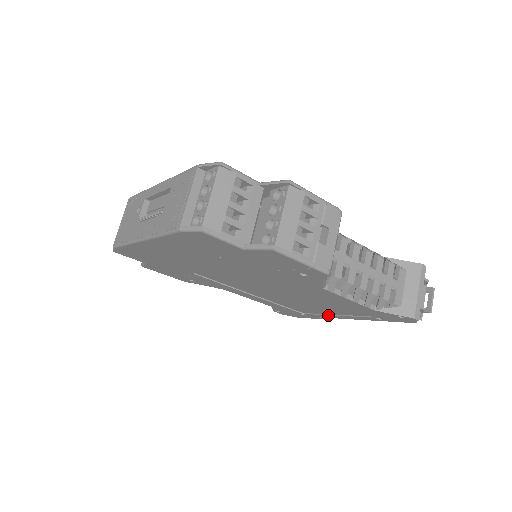
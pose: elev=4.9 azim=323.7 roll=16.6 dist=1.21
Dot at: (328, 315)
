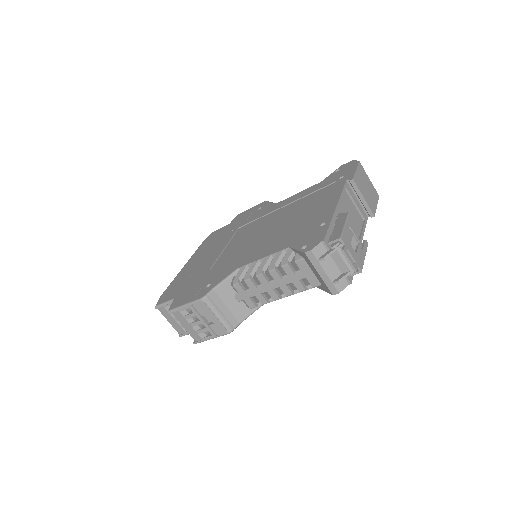
Dot at: occluded
